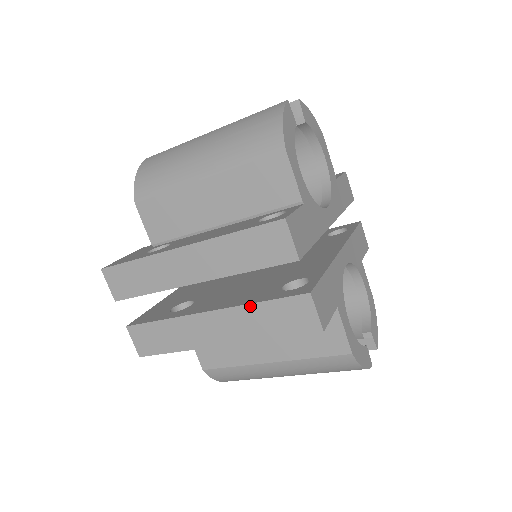
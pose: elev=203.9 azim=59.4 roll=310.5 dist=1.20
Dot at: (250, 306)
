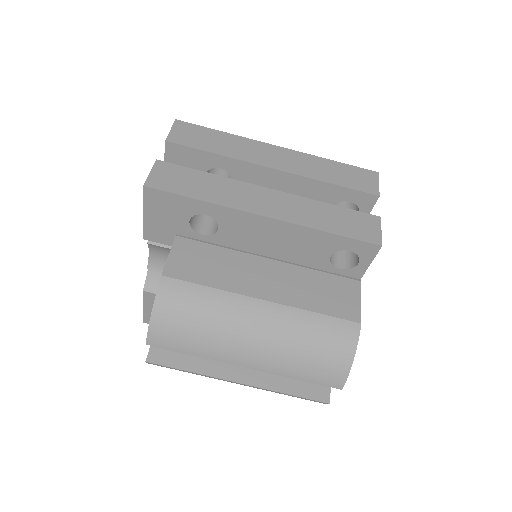
Dot at: (319, 202)
